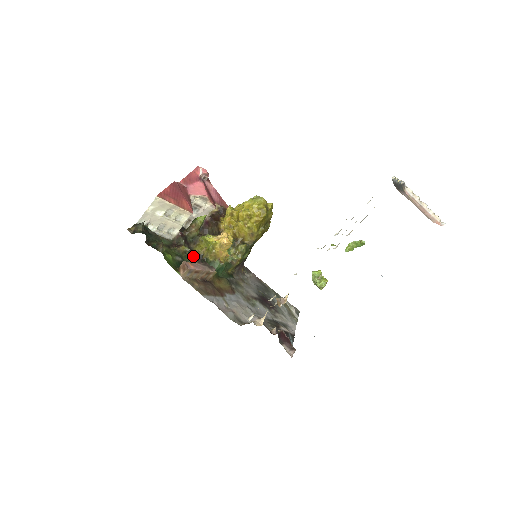
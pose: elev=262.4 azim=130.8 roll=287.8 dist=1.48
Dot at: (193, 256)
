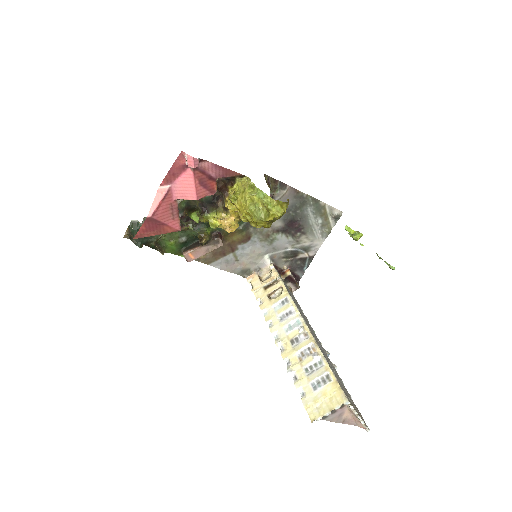
Dot at: (197, 233)
